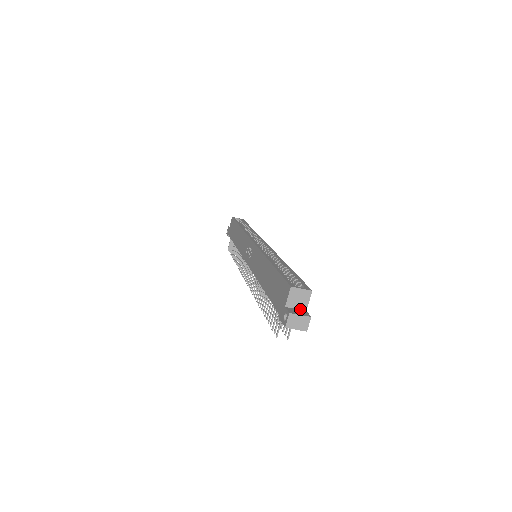
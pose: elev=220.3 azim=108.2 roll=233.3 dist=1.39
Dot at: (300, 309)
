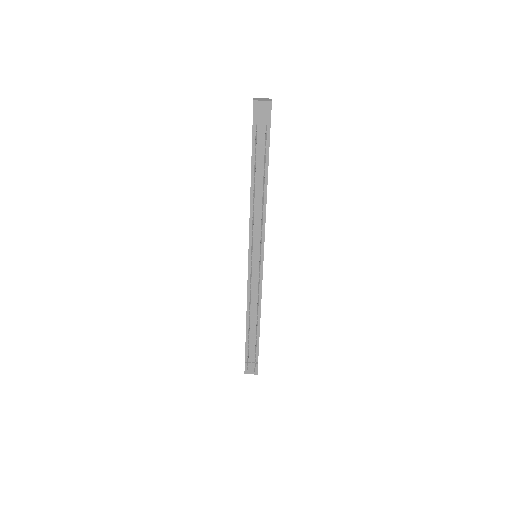
Dot at: occluded
